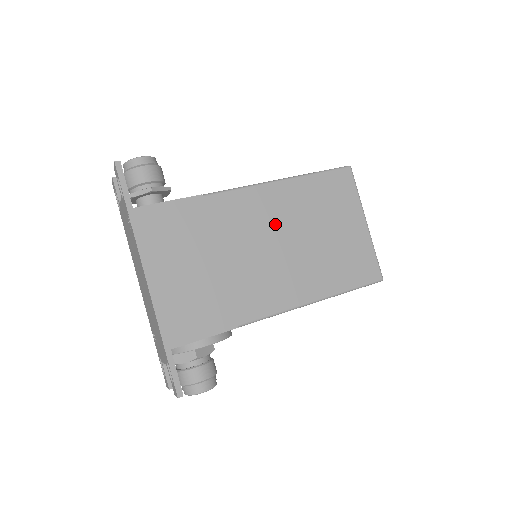
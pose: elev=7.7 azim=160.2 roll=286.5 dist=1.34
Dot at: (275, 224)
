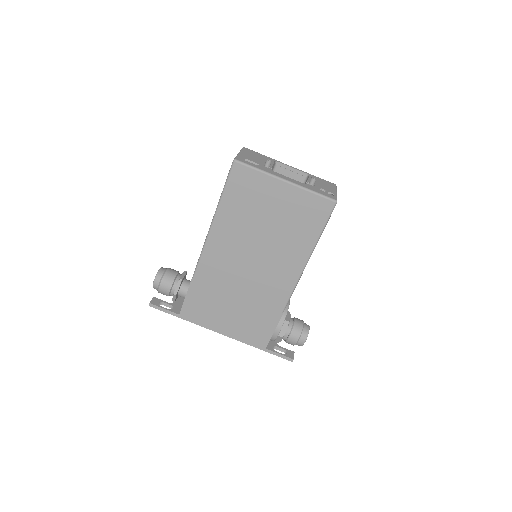
Dot at: (239, 249)
